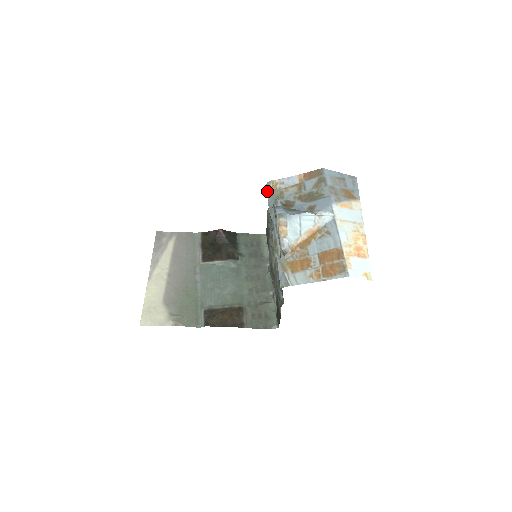
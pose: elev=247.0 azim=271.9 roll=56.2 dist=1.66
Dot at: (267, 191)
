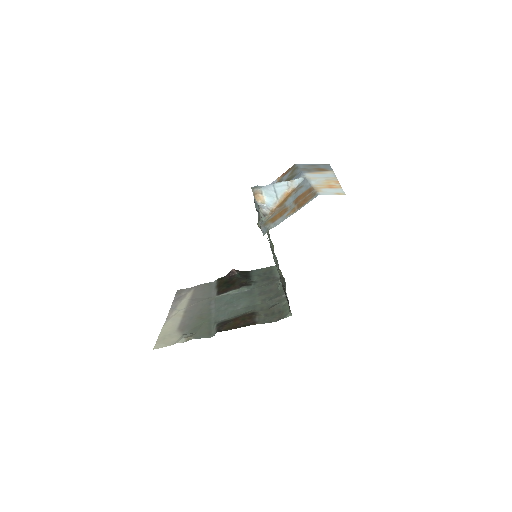
Dot at: (254, 200)
